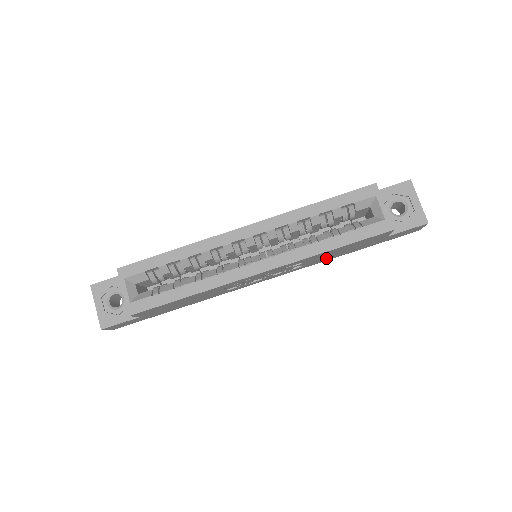
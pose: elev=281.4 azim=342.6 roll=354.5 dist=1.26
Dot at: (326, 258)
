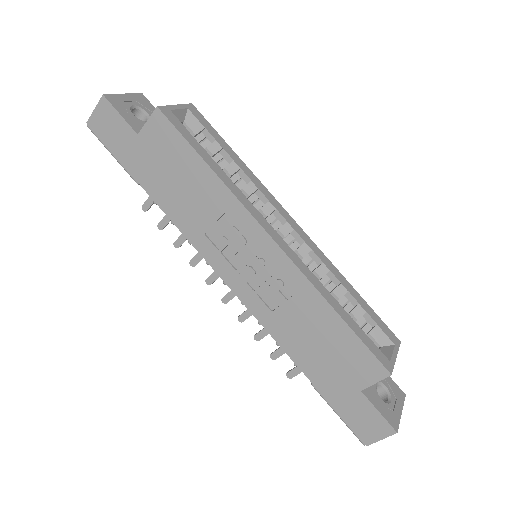
Dot at: (294, 337)
